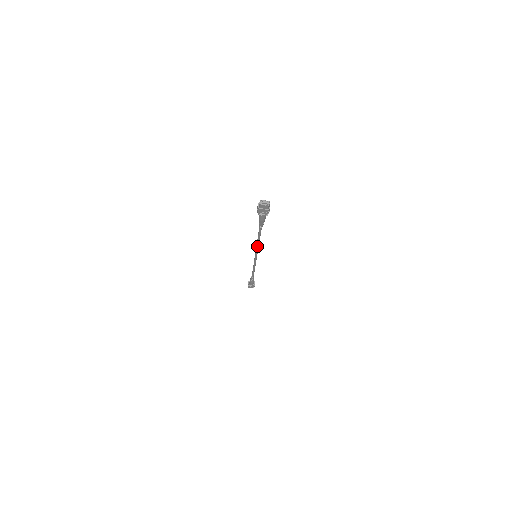
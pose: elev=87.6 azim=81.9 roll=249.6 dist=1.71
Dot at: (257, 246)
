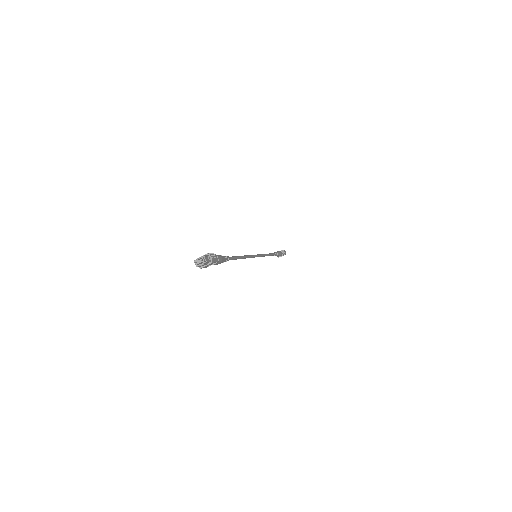
Dot at: occluded
